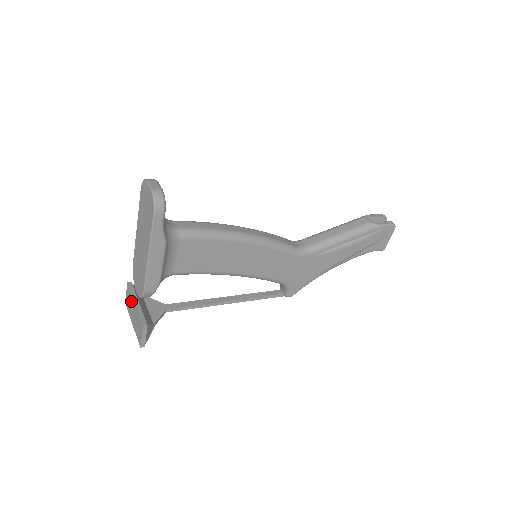
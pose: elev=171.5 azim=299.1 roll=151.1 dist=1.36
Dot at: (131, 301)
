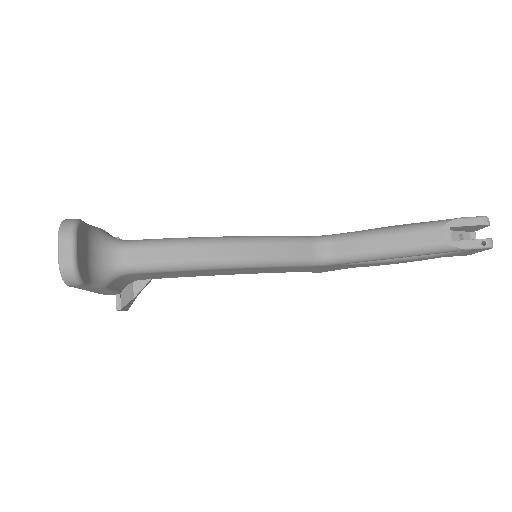
Dot at: occluded
